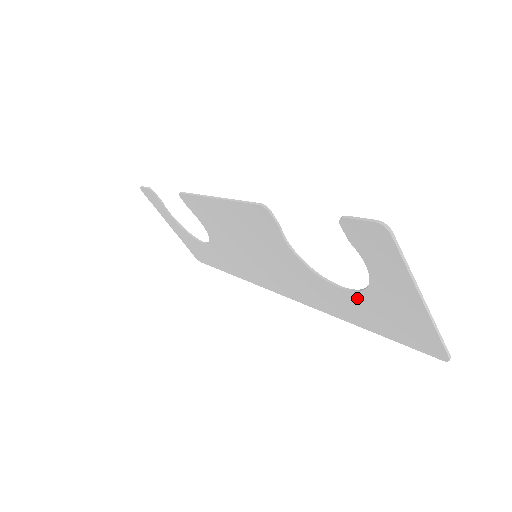
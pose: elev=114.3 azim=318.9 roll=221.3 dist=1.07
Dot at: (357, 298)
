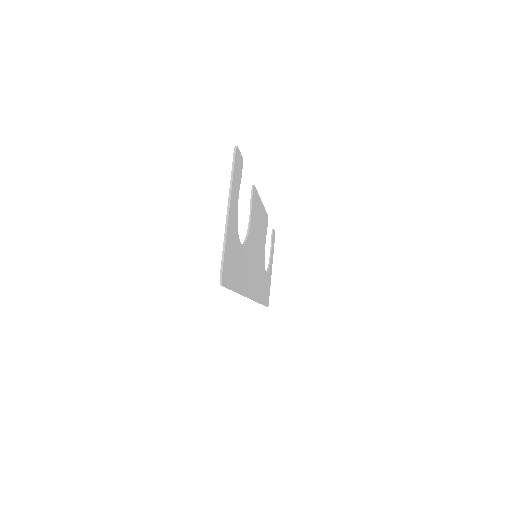
Dot at: occluded
